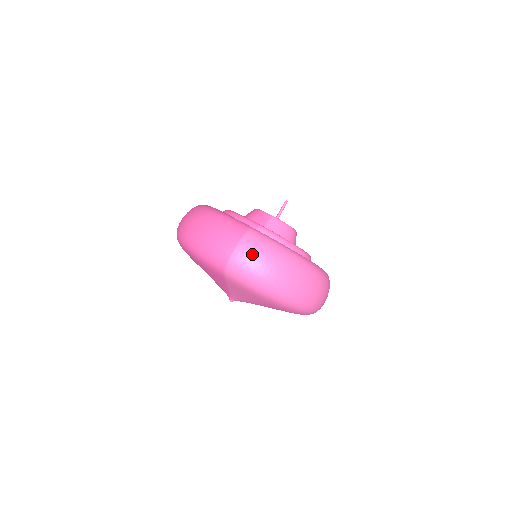
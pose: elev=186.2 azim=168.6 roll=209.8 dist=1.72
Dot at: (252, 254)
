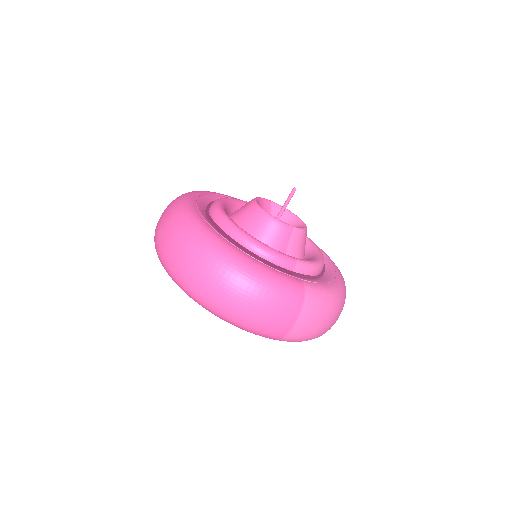
Dot at: (313, 321)
